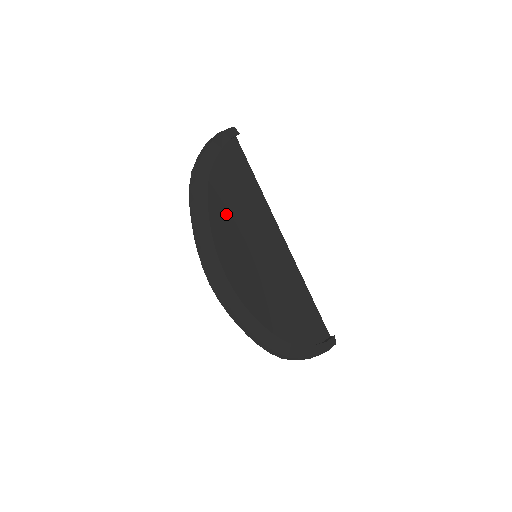
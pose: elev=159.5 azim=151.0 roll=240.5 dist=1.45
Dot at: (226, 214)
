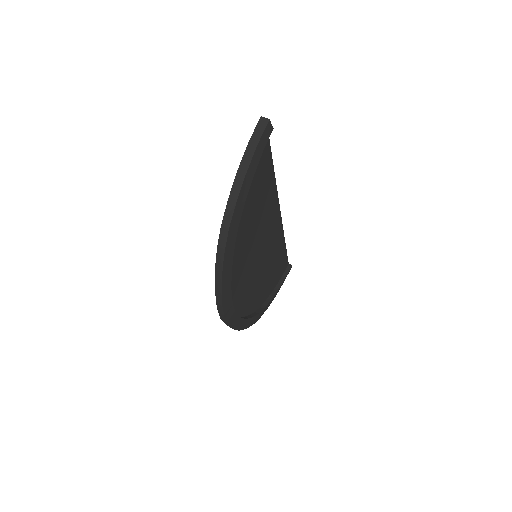
Dot at: (242, 244)
